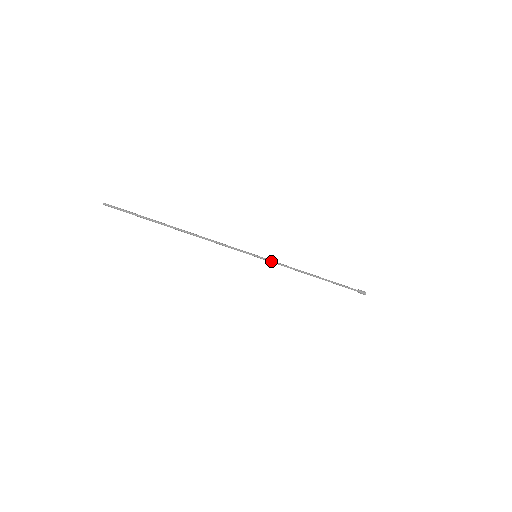
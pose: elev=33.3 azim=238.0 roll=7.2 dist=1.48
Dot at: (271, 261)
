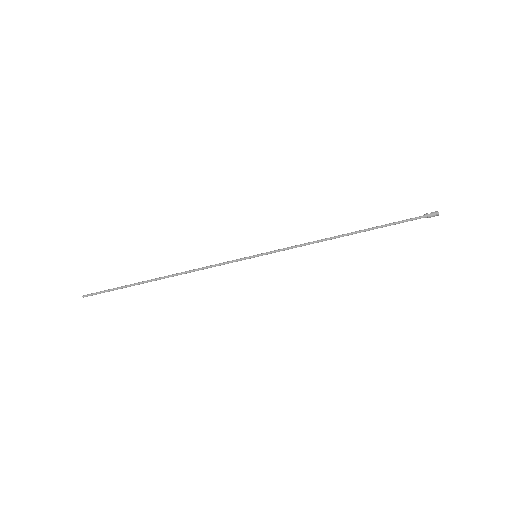
Dot at: (277, 251)
